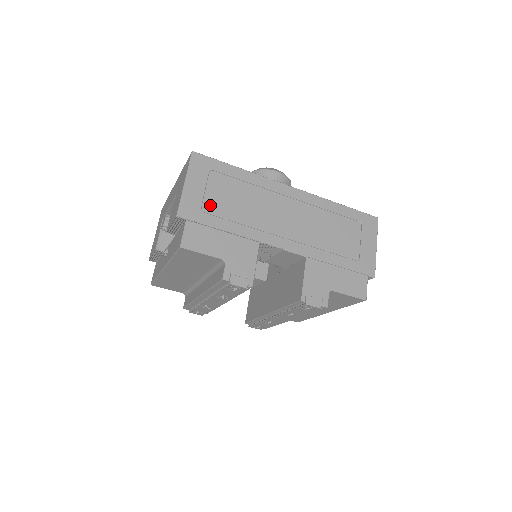
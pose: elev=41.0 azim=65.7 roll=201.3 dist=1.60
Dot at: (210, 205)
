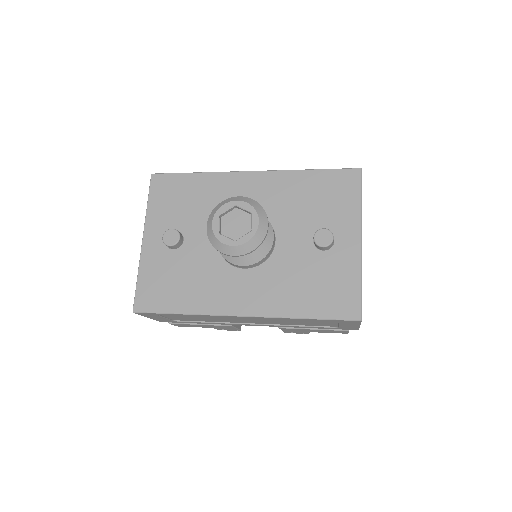
Dot at: (178, 319)
